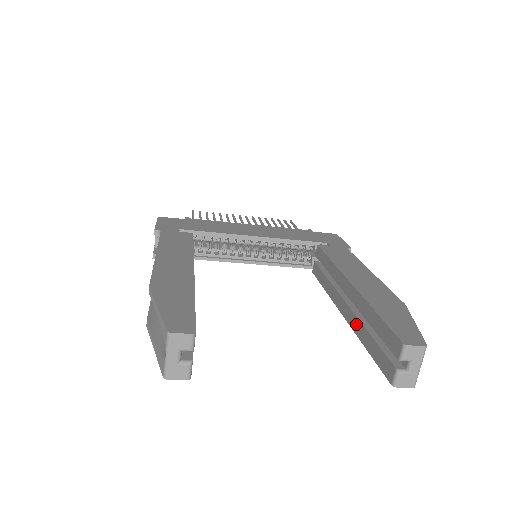
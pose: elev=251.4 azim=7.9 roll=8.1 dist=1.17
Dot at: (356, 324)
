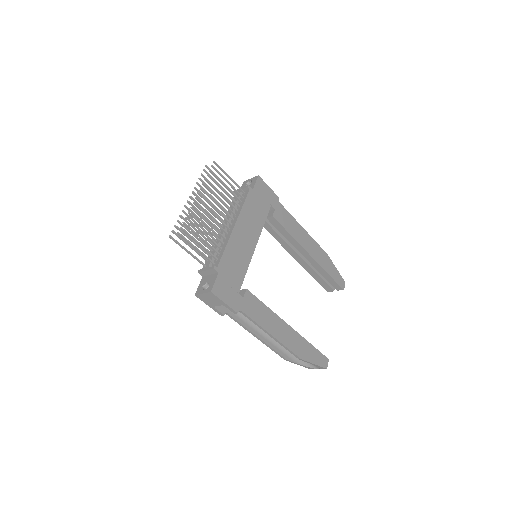
Dot at: (309, 269)
